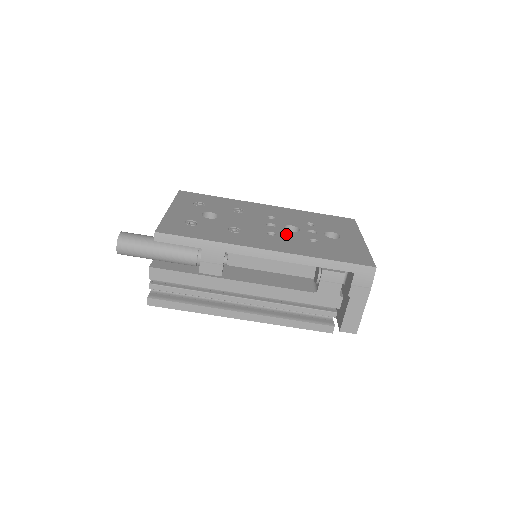
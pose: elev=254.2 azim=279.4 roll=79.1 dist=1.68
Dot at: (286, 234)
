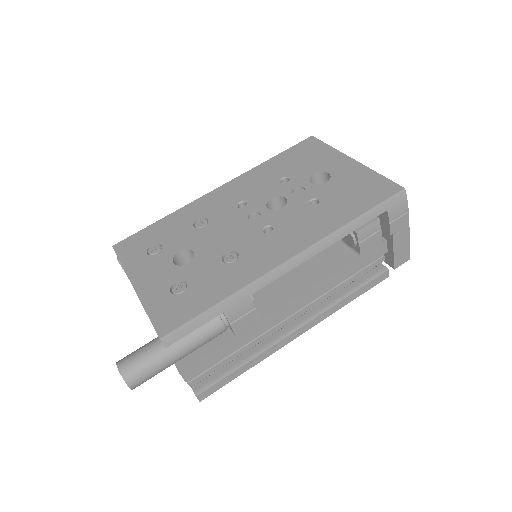
Dot at: (281, 217)
